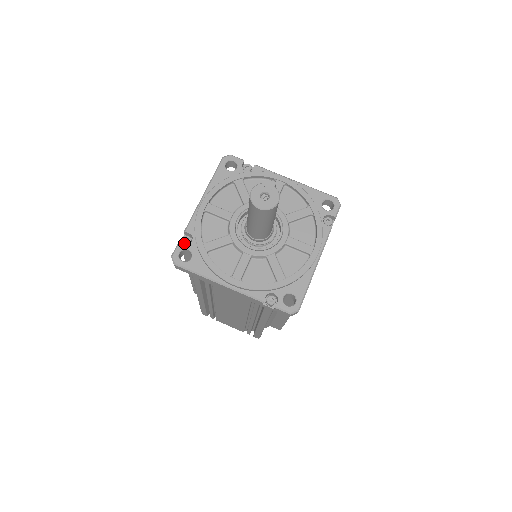
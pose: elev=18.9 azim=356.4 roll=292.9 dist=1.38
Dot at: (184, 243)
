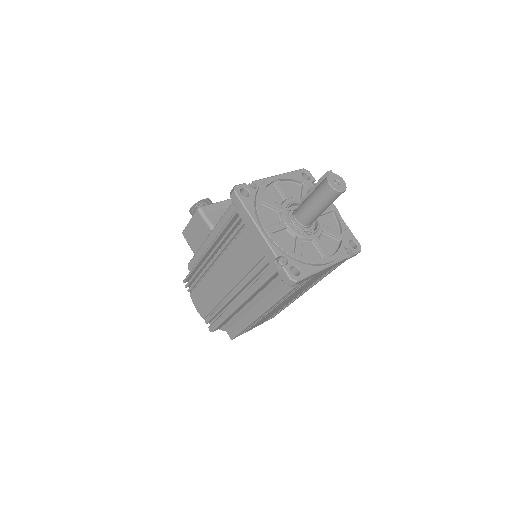
Dot at: (284, 265)
